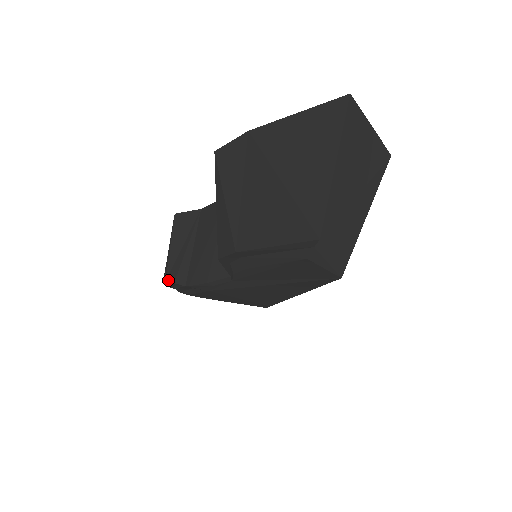
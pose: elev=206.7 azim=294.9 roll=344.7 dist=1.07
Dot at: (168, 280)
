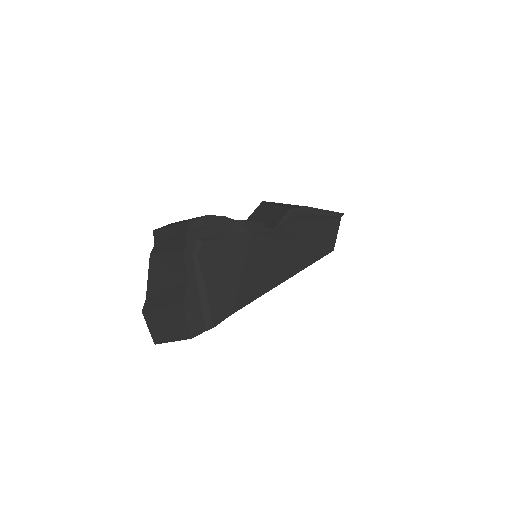
Dot at: (211, 215)
